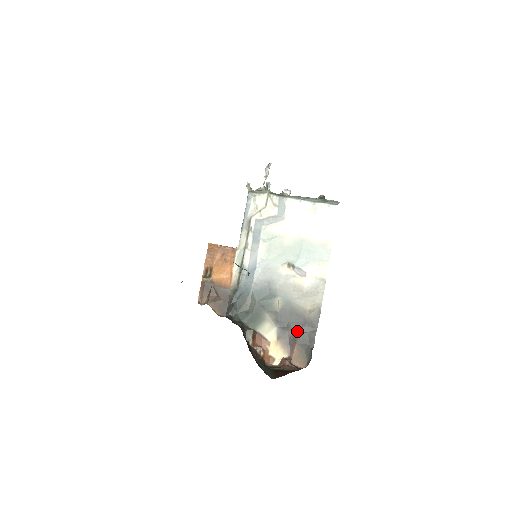
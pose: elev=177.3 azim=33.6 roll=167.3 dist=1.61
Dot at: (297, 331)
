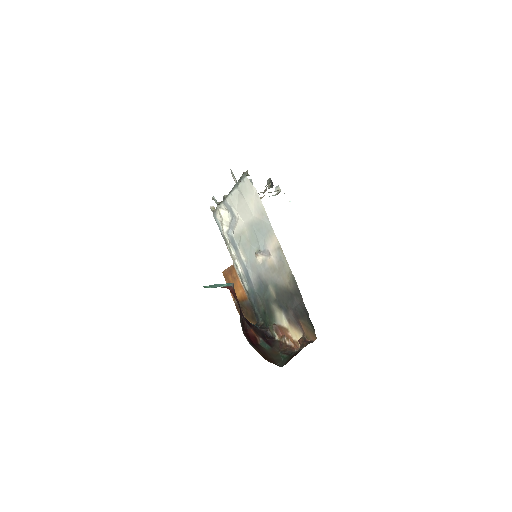
Dot at: (293, 308)
